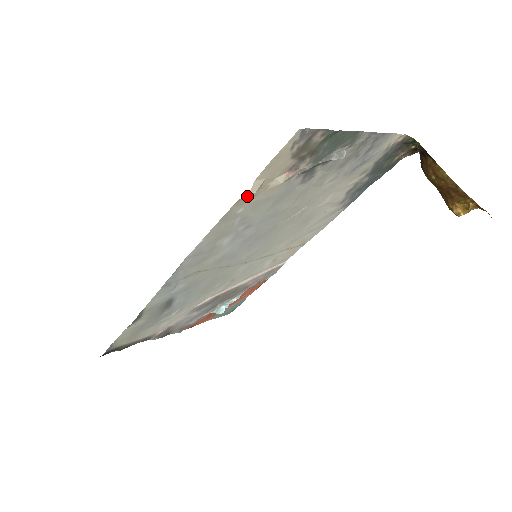
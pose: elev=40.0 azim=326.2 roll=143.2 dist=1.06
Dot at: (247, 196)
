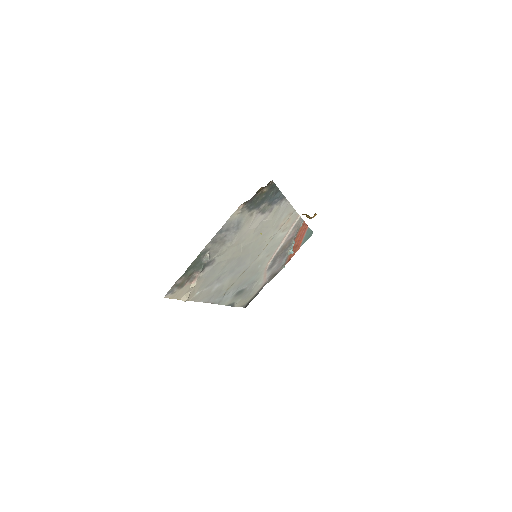
Dot at: (189, 296)
